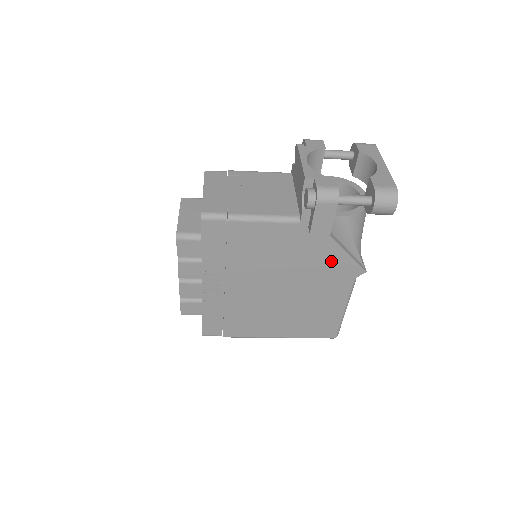
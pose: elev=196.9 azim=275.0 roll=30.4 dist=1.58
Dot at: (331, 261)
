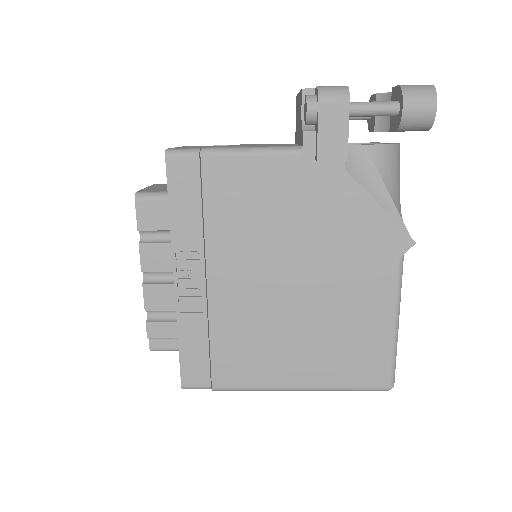
Dot at: (358, 224)
